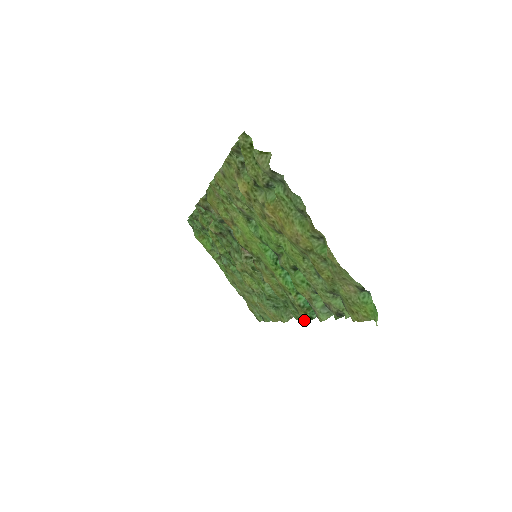
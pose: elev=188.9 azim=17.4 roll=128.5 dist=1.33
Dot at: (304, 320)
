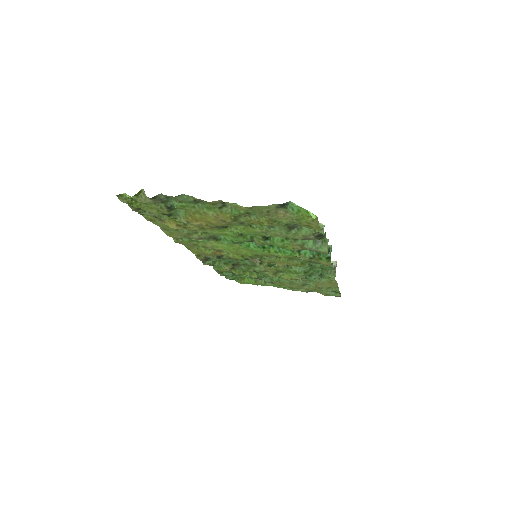
Dot at: occluded
